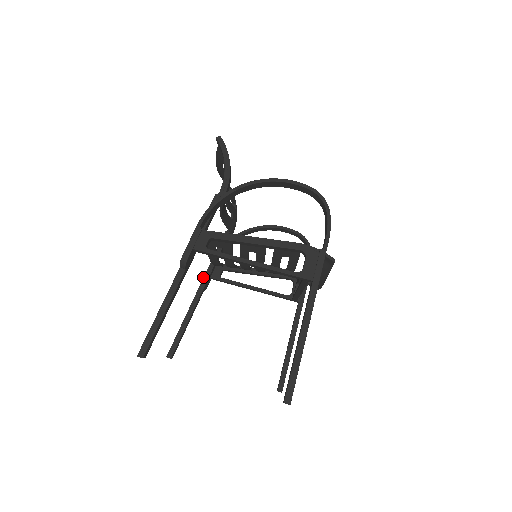
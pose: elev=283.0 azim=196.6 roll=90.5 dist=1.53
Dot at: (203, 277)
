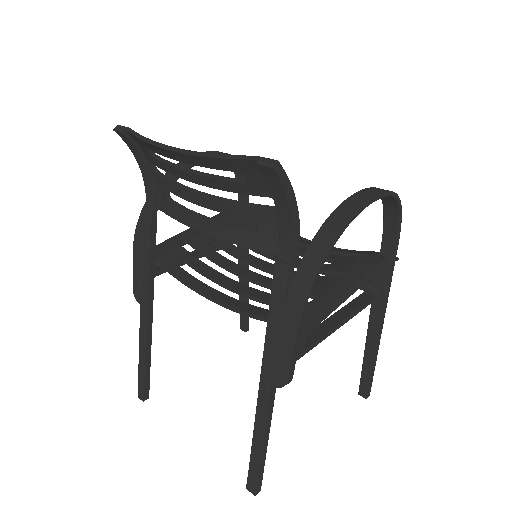
Dot at: (147, 291)
